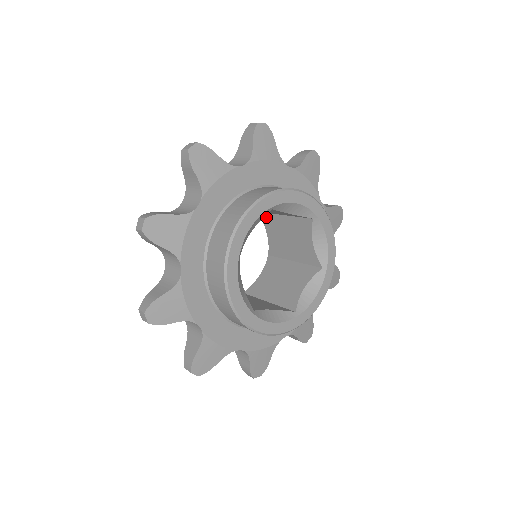
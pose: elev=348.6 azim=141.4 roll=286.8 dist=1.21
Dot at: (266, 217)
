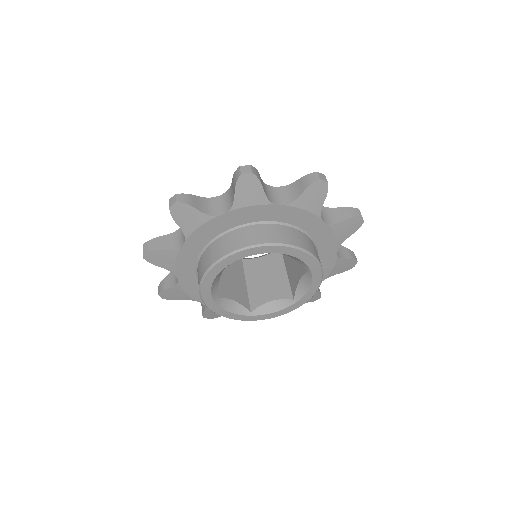
Dot at: occluded
